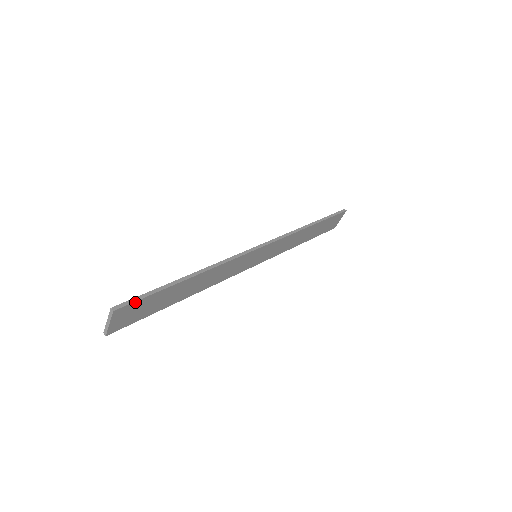
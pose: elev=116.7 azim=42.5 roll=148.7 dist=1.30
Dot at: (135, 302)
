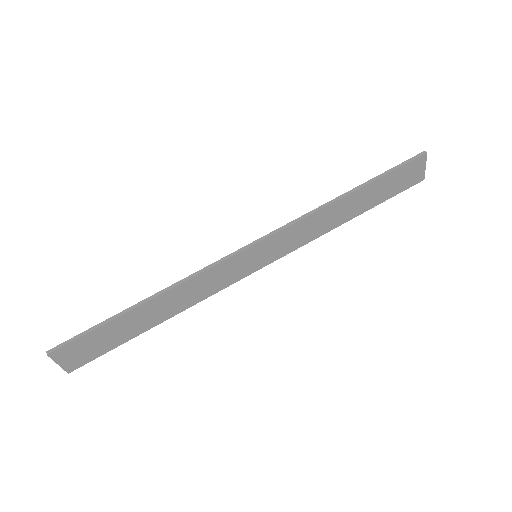
Dot at: (72, 342)
